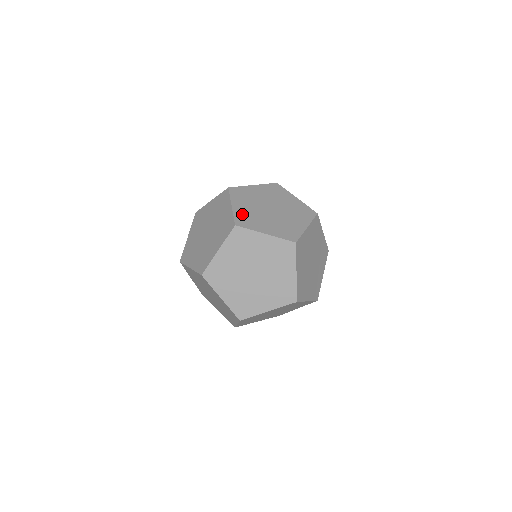
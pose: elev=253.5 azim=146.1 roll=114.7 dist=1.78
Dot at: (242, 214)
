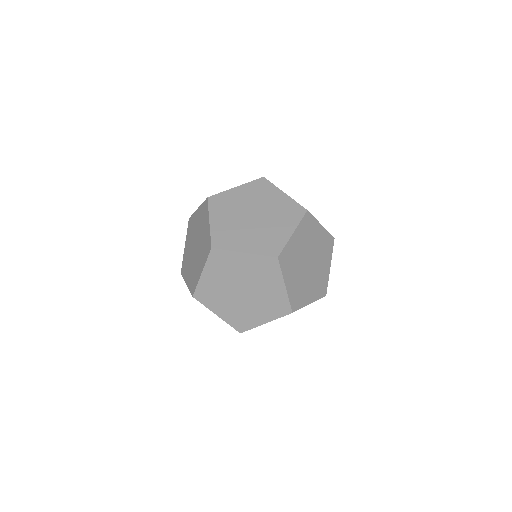
Dot at: occluded
